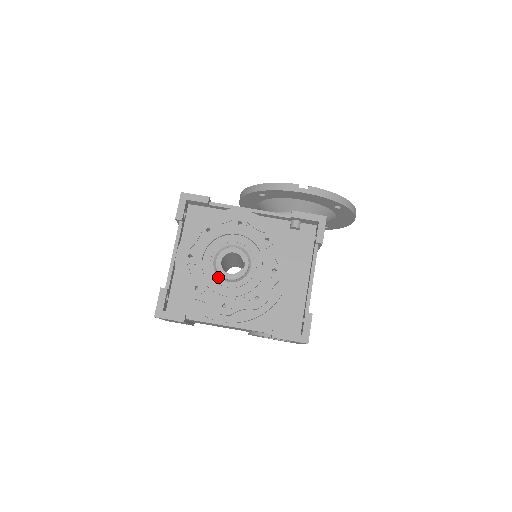
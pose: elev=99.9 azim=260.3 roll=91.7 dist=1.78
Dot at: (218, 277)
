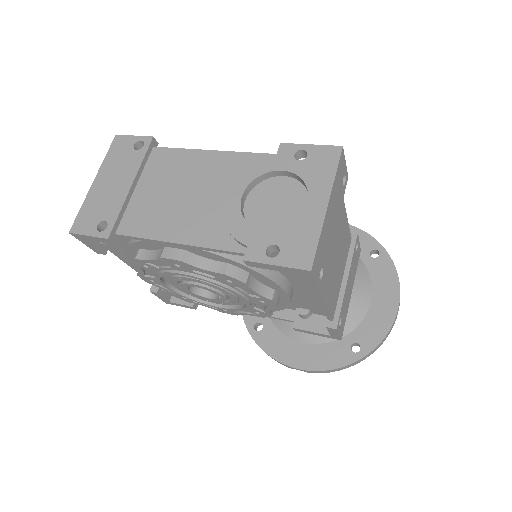
Dot at: occluded
